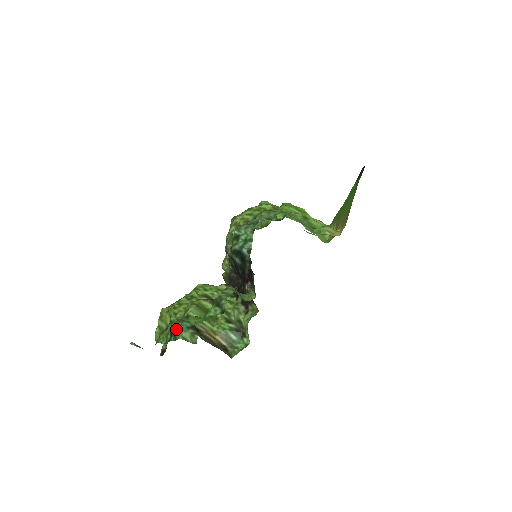
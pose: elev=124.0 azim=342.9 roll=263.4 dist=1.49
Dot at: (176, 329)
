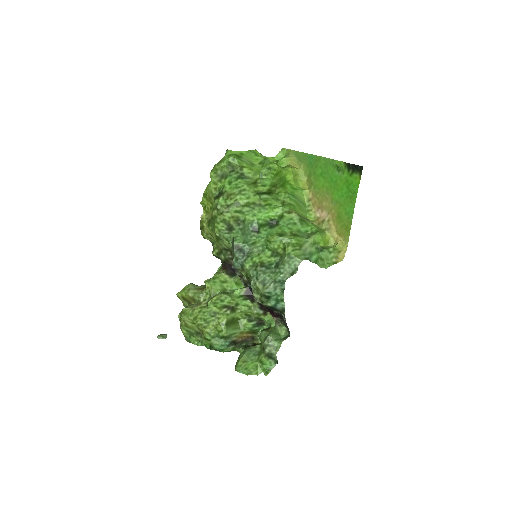
Dot at: (219, 349)
